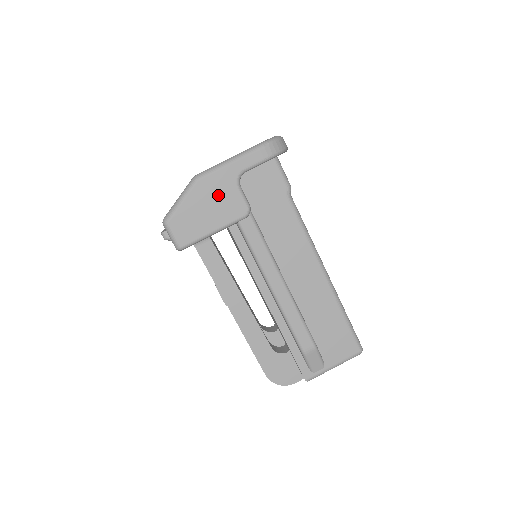
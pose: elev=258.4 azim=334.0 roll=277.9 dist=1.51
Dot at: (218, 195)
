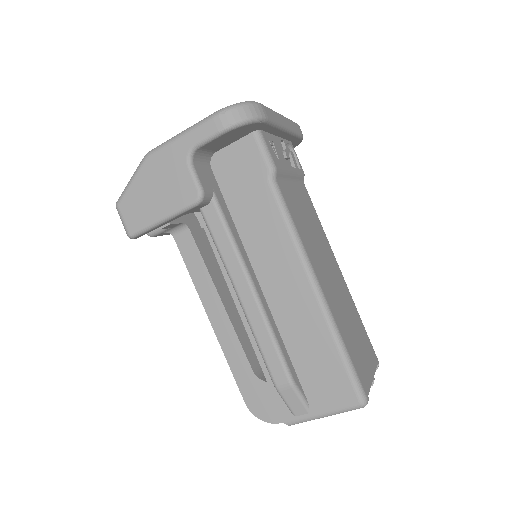
Dot at: (167, 176)
